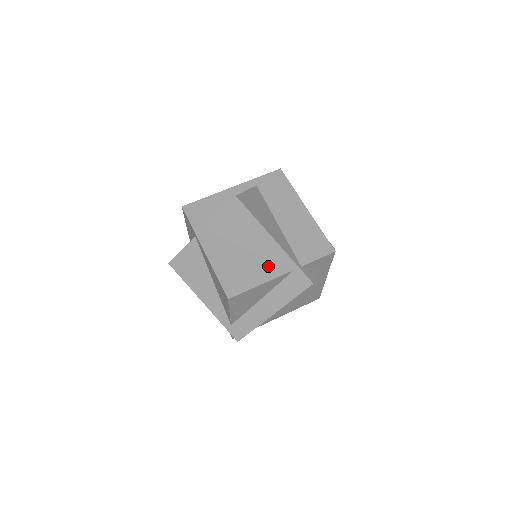
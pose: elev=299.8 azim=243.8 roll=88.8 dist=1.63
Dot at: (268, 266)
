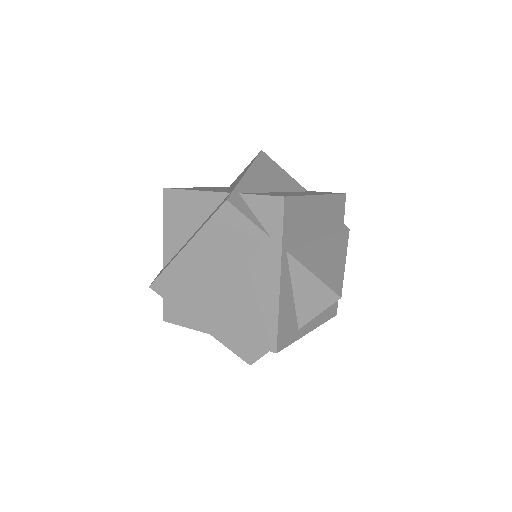
Dot at: occluded
